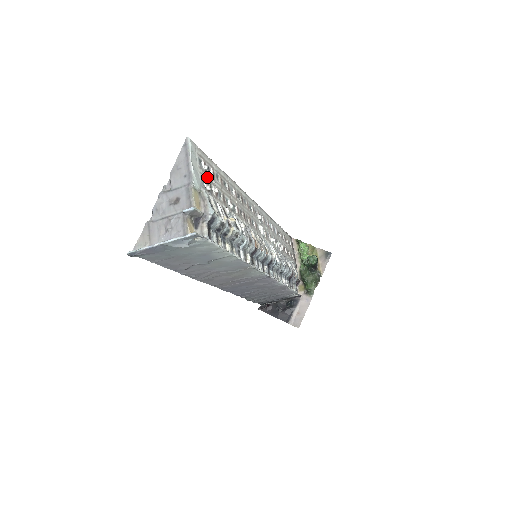
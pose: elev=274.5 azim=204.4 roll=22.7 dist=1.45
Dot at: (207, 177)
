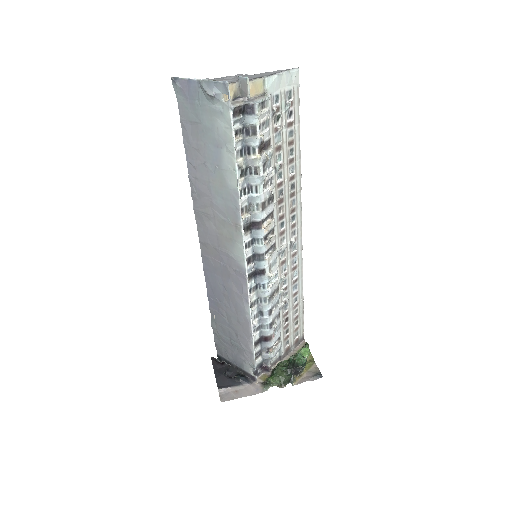
Dot at: (283, 109)
